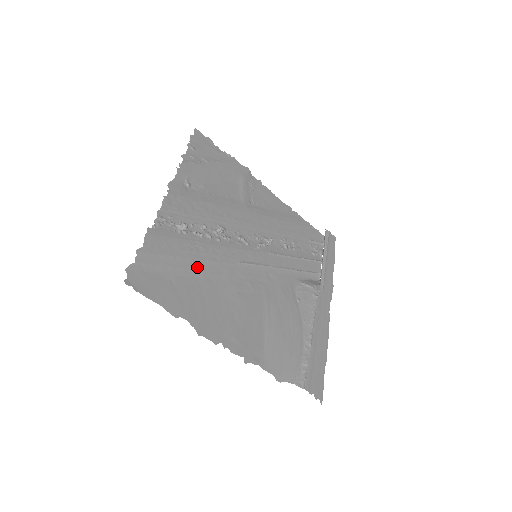
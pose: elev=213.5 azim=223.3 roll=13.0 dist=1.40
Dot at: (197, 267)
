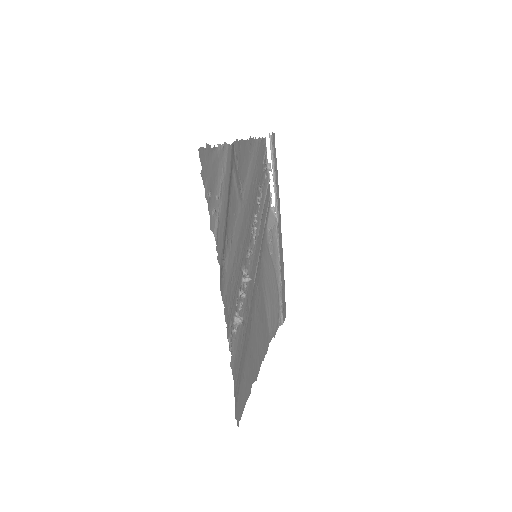
Dot at: (247, 337)
